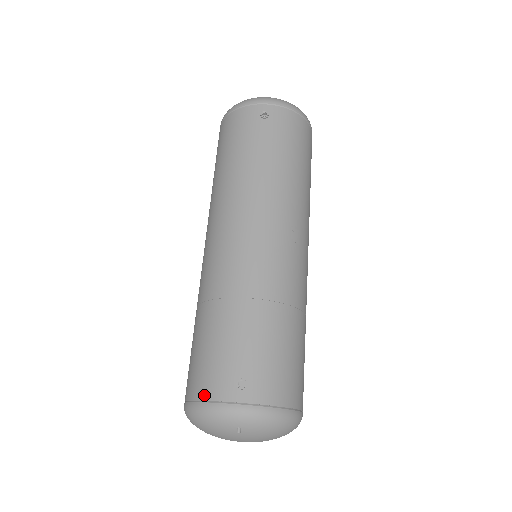
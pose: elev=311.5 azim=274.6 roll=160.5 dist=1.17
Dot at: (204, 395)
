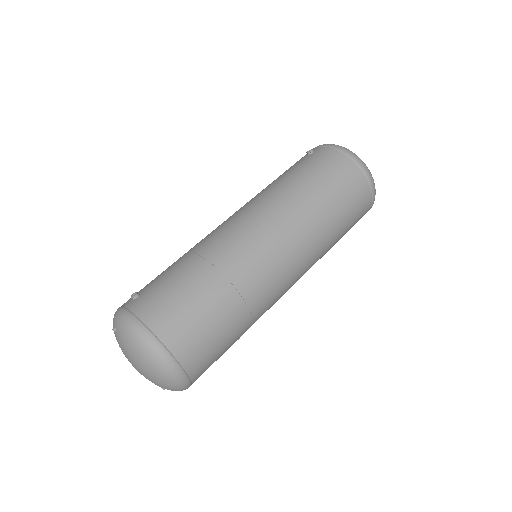
Dot at: occluded
